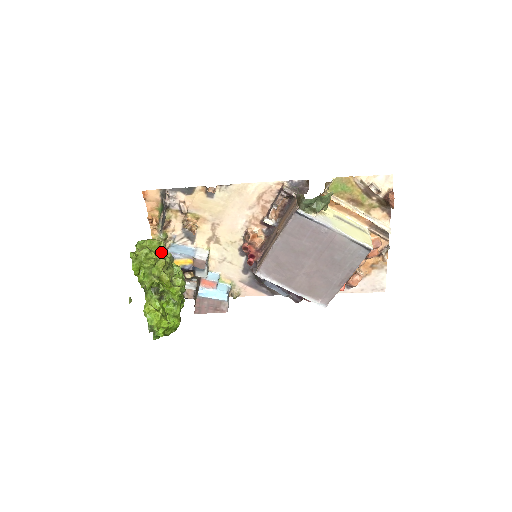
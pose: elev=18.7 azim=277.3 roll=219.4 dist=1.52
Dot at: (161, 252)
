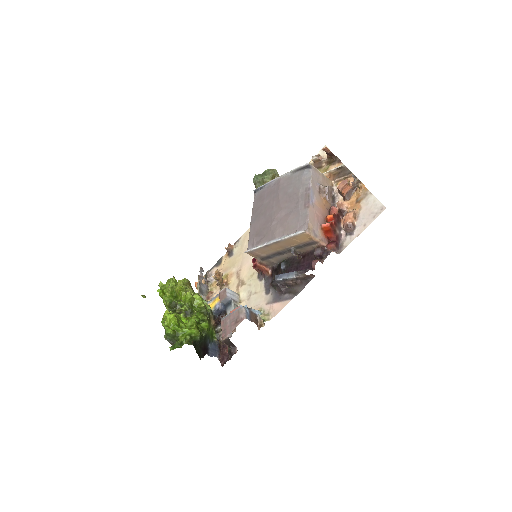
Dot at: occluded
